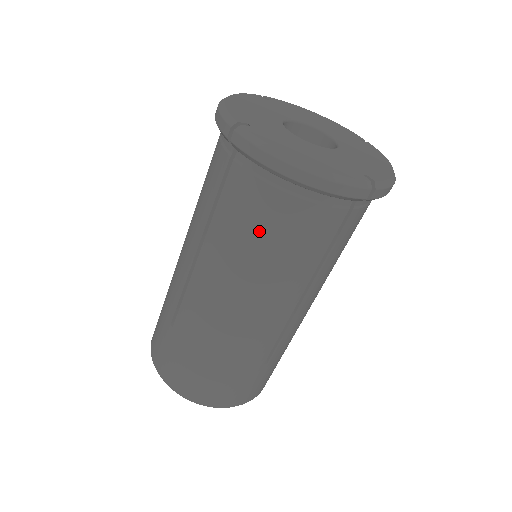
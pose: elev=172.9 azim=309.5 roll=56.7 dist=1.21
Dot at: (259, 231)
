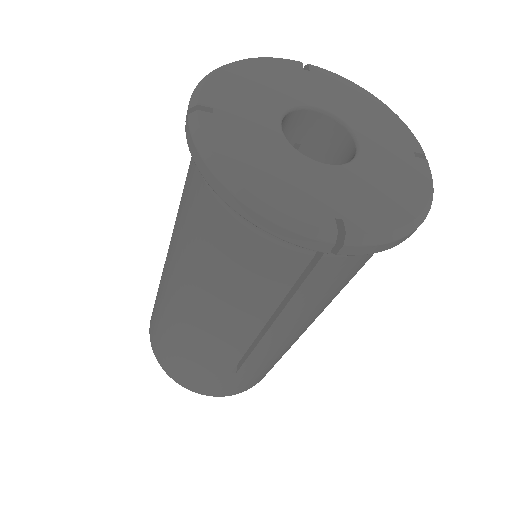
Dot at: (351, 278)
